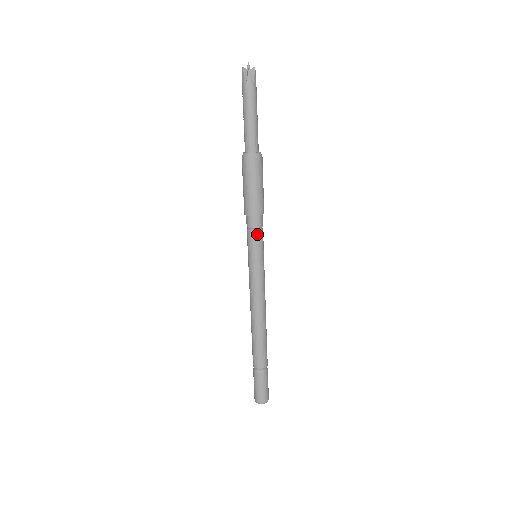
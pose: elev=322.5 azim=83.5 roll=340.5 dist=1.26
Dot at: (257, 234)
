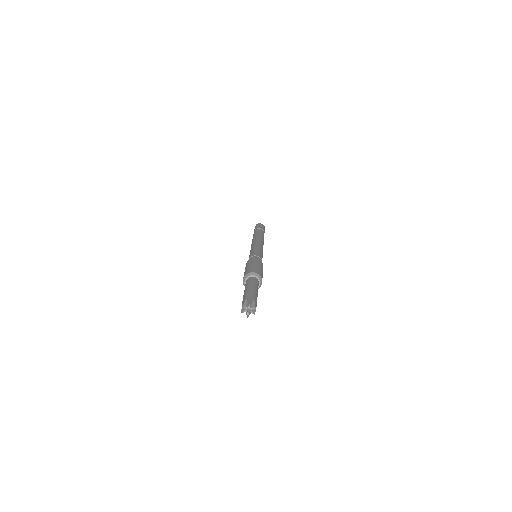
Dot at: occluded
